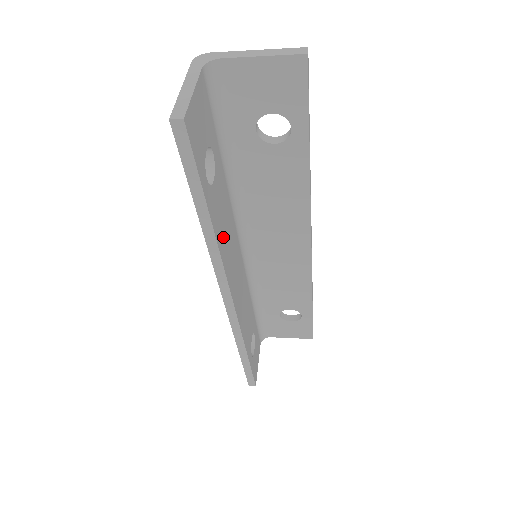
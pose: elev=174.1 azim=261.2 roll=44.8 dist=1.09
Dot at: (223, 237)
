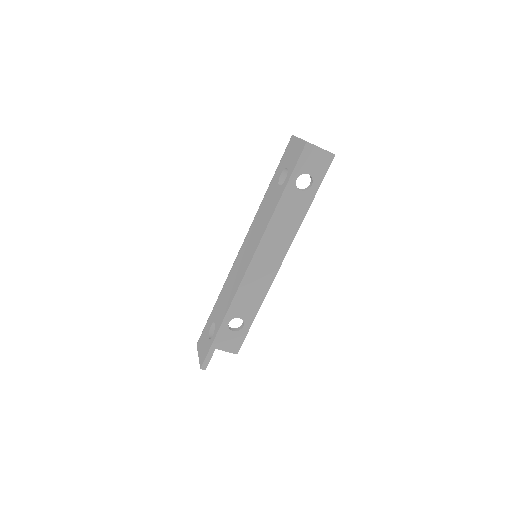
Dot at: occluded
